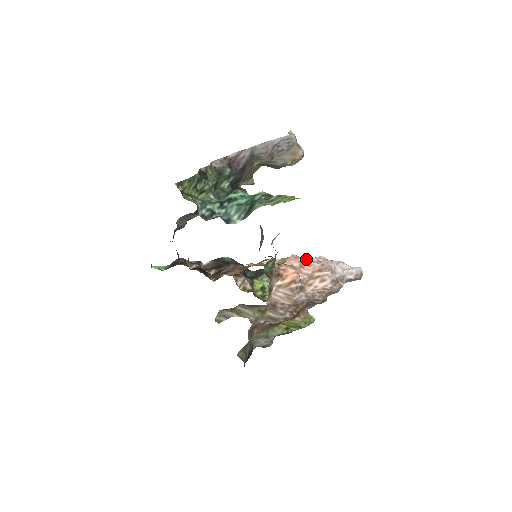
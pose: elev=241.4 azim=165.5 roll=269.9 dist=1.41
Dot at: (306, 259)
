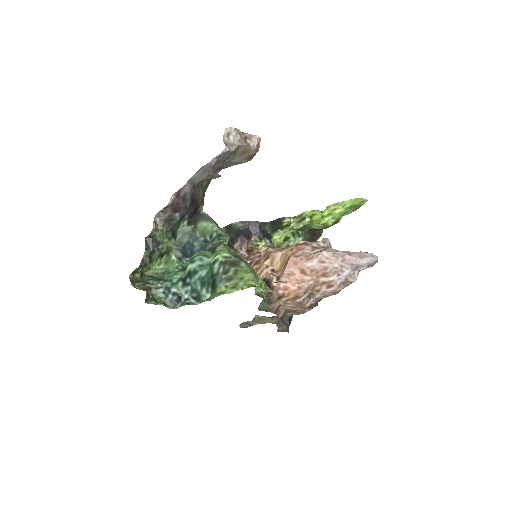
Dot at: (306, 264)
